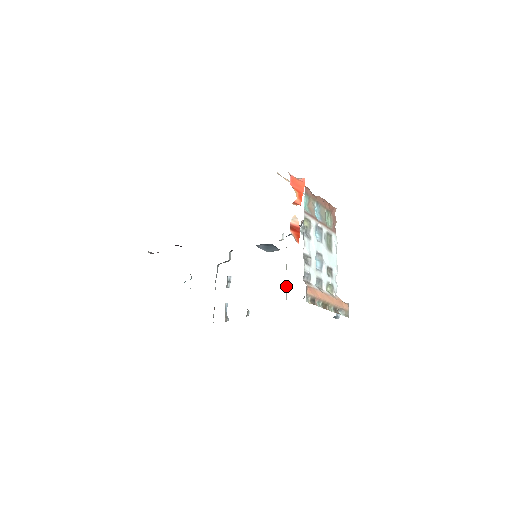
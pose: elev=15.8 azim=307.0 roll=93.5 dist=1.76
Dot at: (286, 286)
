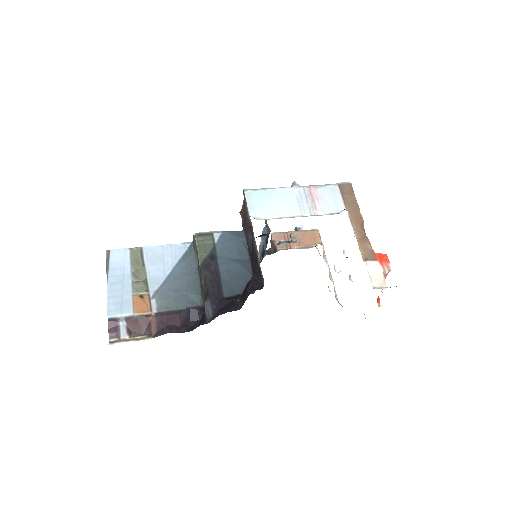
Dot at: occluded
